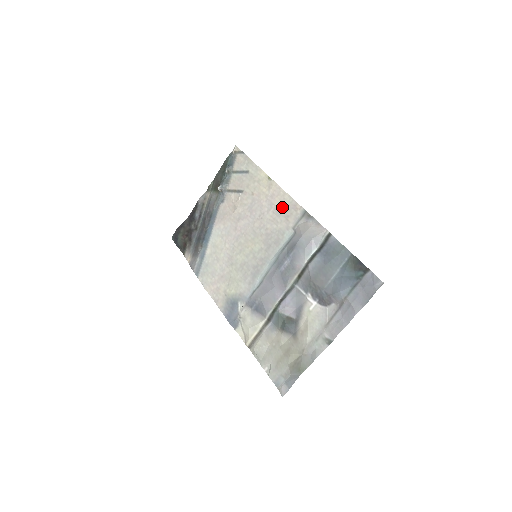
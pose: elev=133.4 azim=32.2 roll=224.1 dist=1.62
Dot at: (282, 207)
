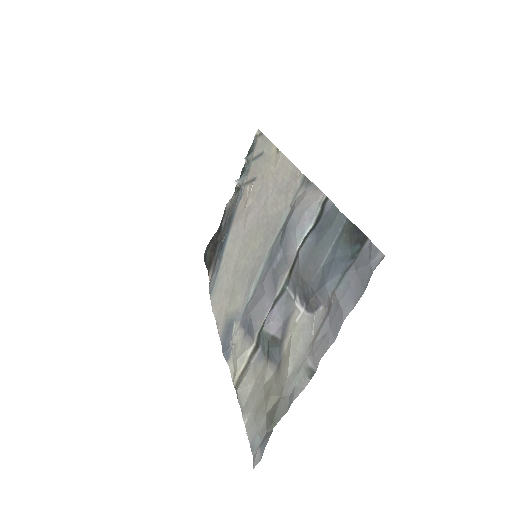
Dot at: (284, 182)
